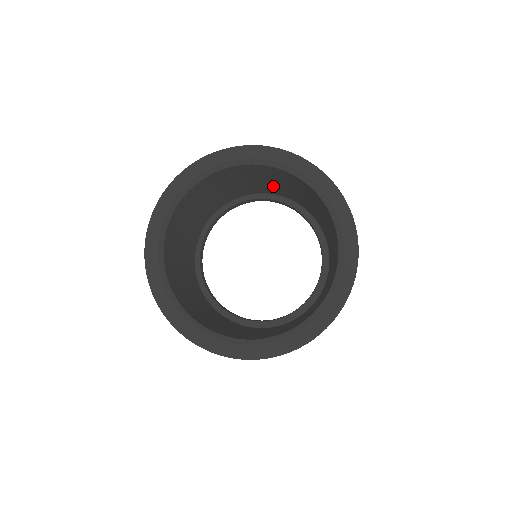
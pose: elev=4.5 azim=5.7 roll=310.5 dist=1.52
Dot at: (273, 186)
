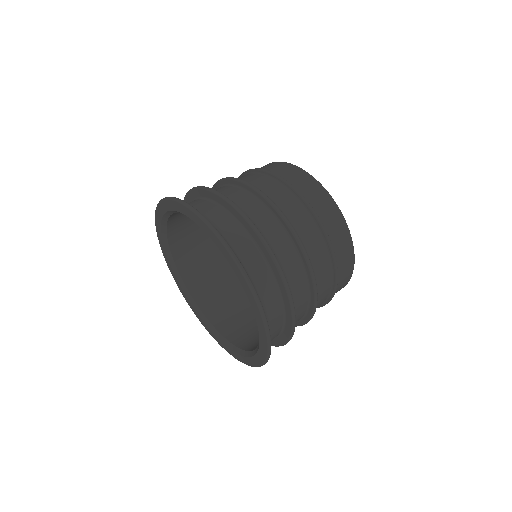
Dot at: (301, 223)
